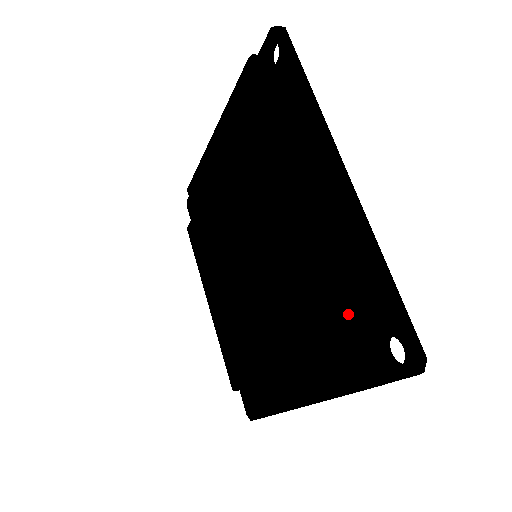
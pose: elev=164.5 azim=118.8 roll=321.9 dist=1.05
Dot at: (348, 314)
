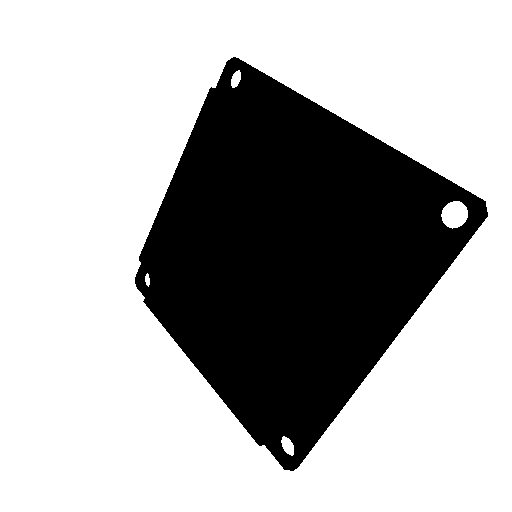
Dot at: (397, 208)
